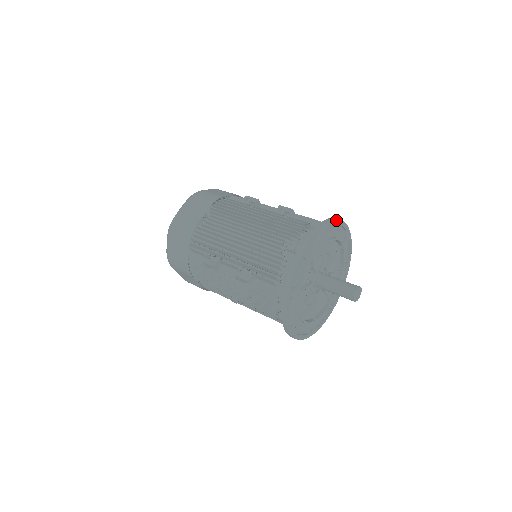
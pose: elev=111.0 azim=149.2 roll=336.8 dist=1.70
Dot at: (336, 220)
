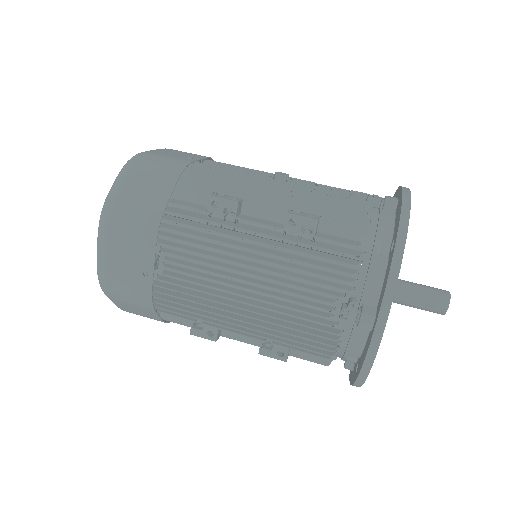
Dot at: (407, 228)
